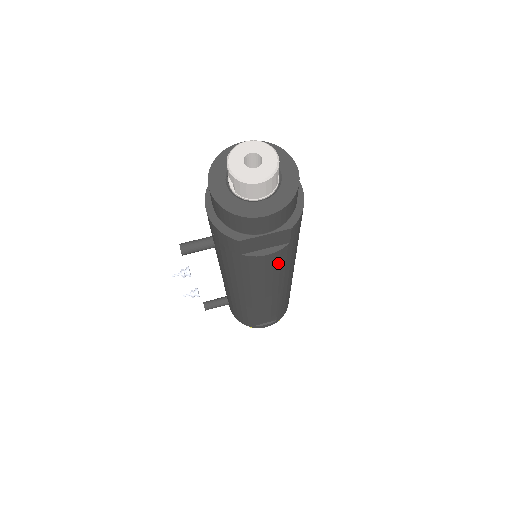
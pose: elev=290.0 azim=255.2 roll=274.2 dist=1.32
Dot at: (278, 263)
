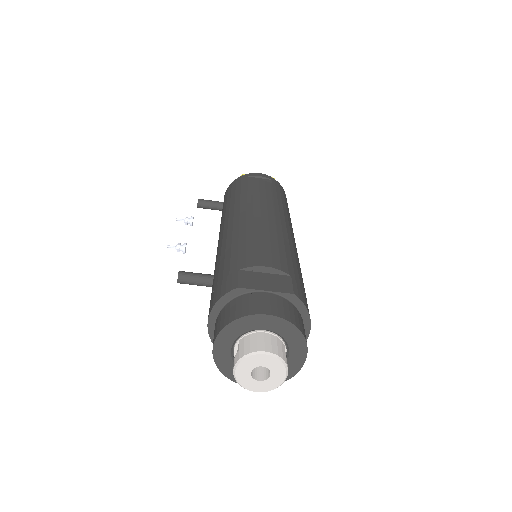
Dot at: occluded
